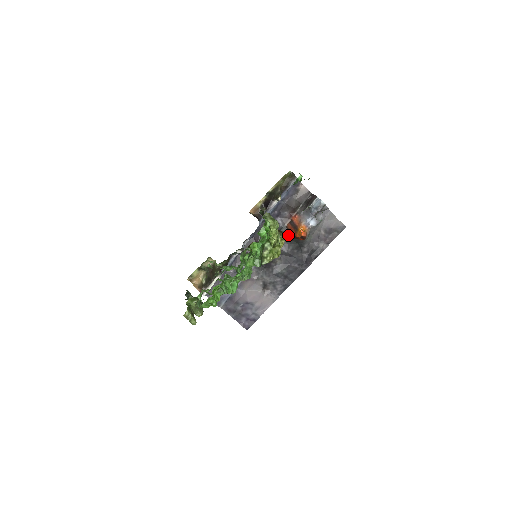
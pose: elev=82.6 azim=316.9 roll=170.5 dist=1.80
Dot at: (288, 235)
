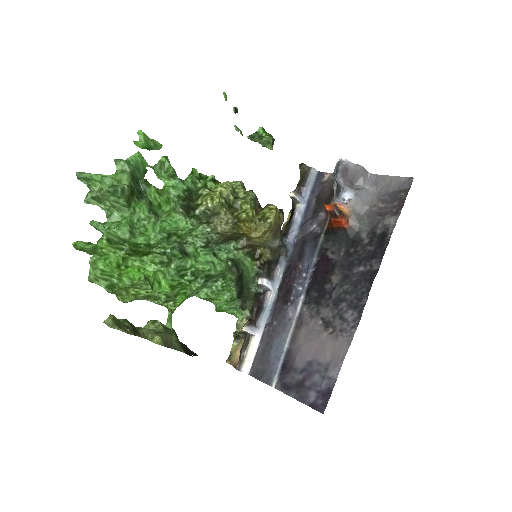
Dot at: (331, 235)
